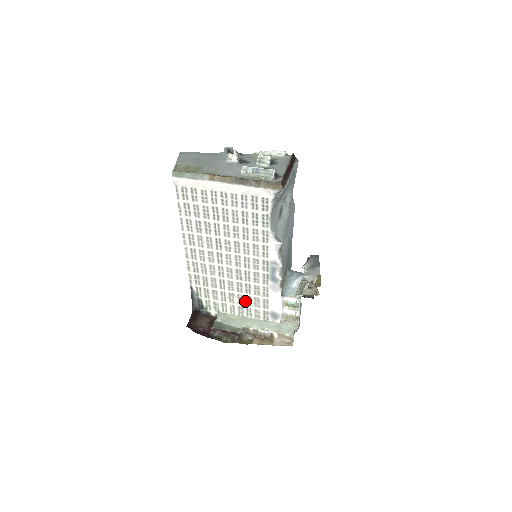
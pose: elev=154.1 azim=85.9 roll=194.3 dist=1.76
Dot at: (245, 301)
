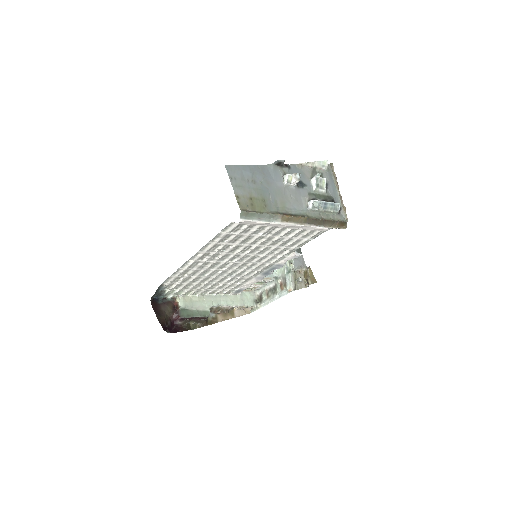
Dot at: (218, 287)
